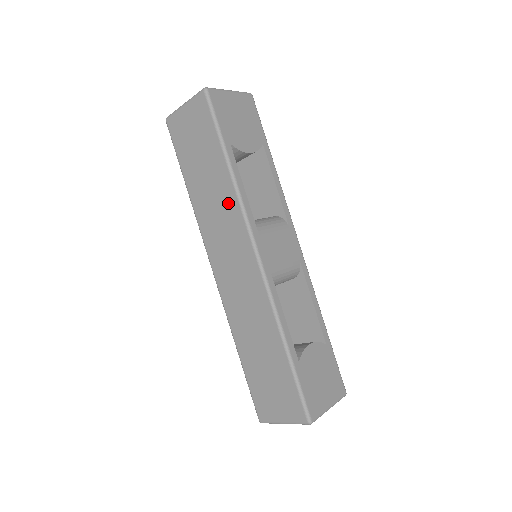
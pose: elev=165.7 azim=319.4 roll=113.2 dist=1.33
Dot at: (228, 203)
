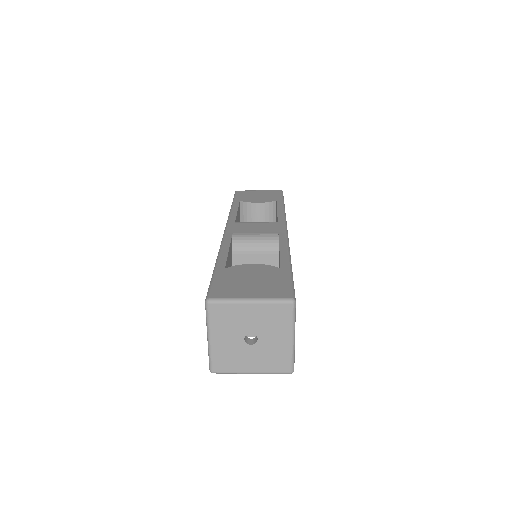
Dot at: occluded
